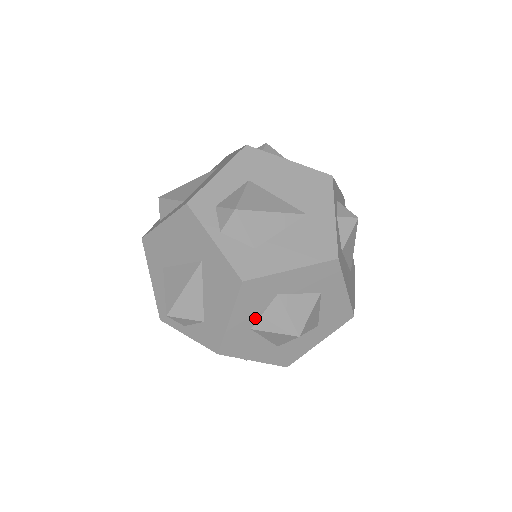
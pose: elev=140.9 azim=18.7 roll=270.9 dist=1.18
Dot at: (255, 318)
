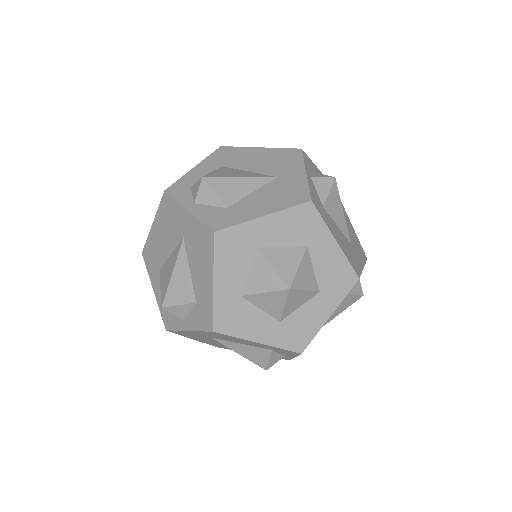
Dot at: (272, 243)
